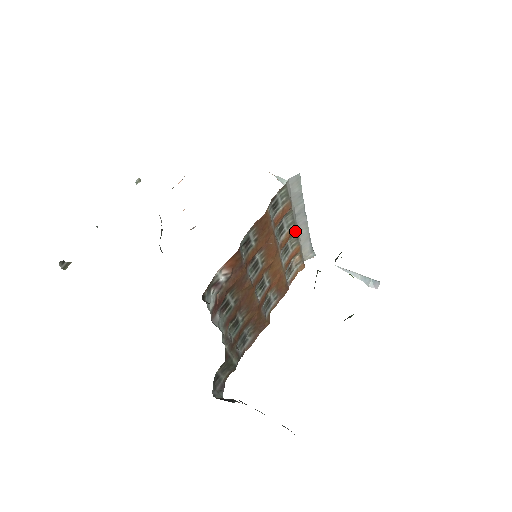
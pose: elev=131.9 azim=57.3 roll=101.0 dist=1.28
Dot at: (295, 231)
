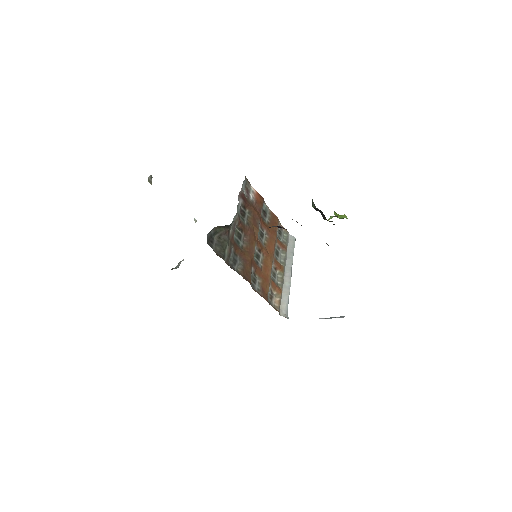
Dot at: (283, 272)
